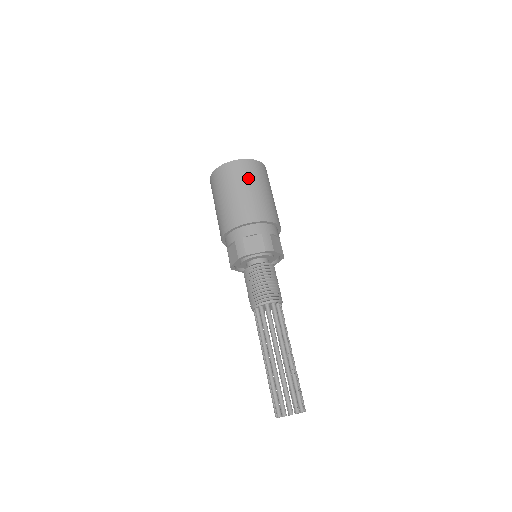
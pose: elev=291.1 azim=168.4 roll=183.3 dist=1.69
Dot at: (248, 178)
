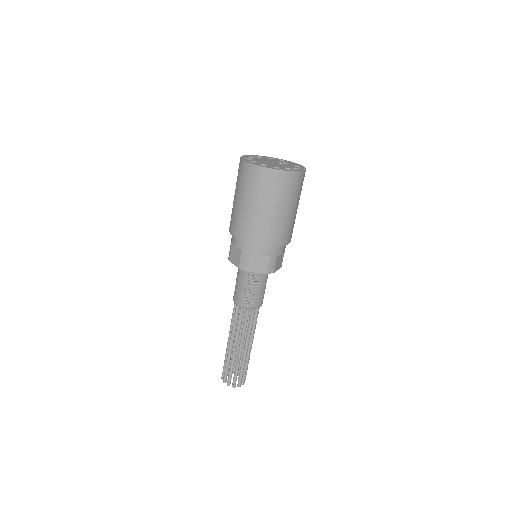
Dot at: (248, 189)
